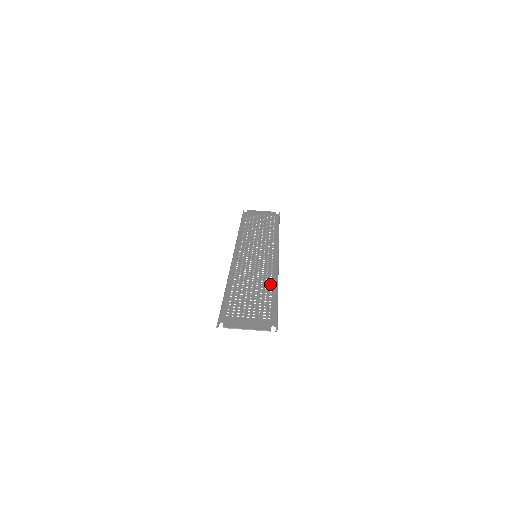
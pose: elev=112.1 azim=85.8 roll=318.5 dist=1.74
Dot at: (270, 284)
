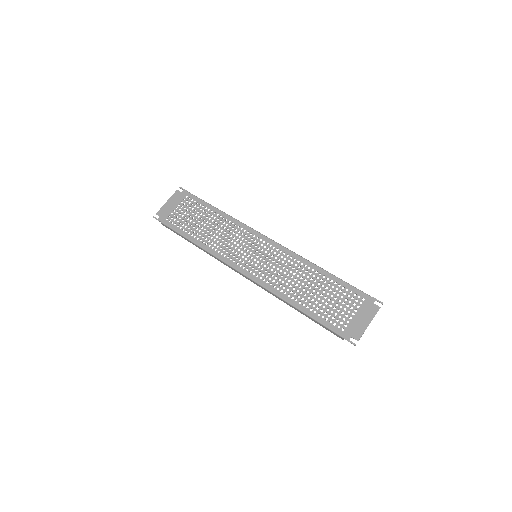
Dot at: (313, 271)
